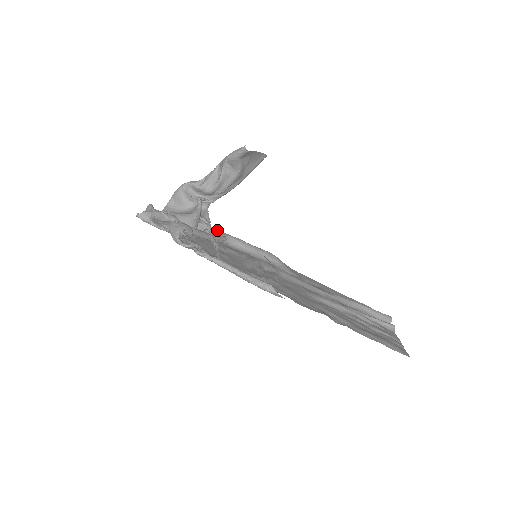
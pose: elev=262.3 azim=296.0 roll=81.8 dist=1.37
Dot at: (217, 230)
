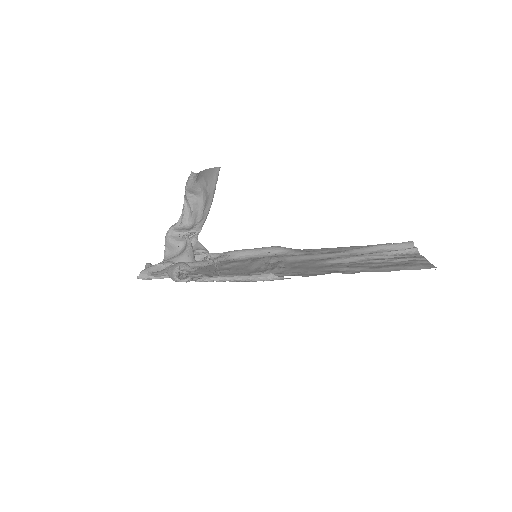
Dot at: (217, 253)
